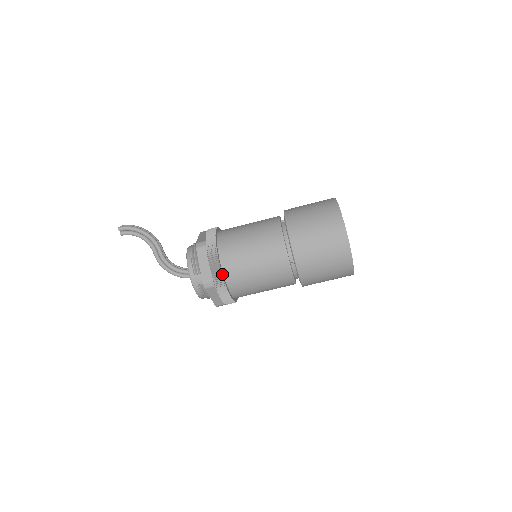
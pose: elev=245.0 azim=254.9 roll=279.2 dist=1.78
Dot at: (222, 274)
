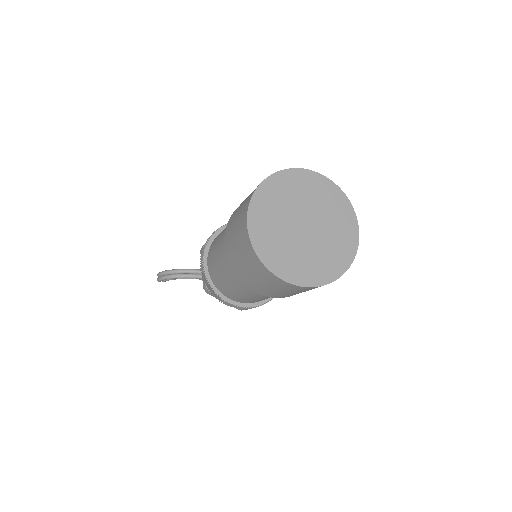
Dot at: (243, 307)
